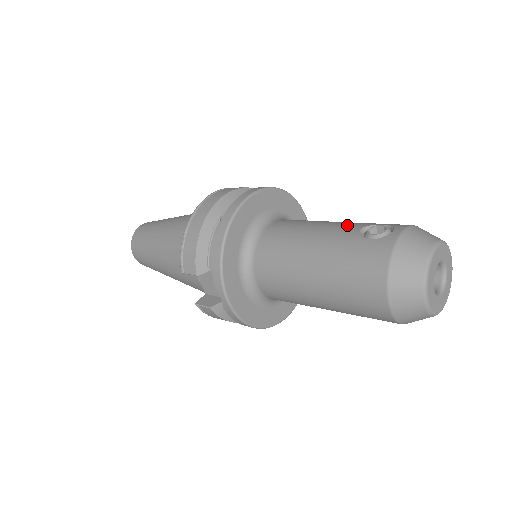
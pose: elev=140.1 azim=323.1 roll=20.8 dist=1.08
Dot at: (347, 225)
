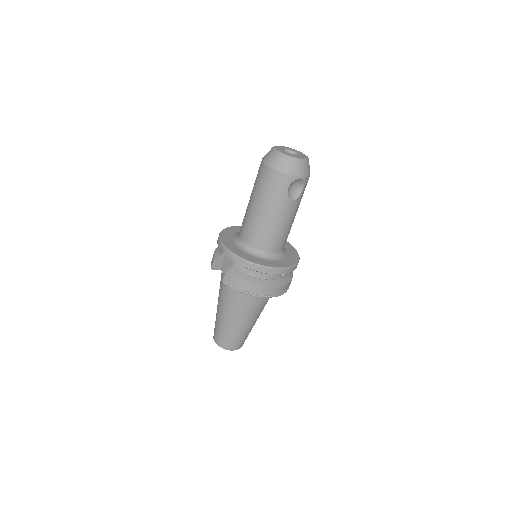
Dot at: occluded
